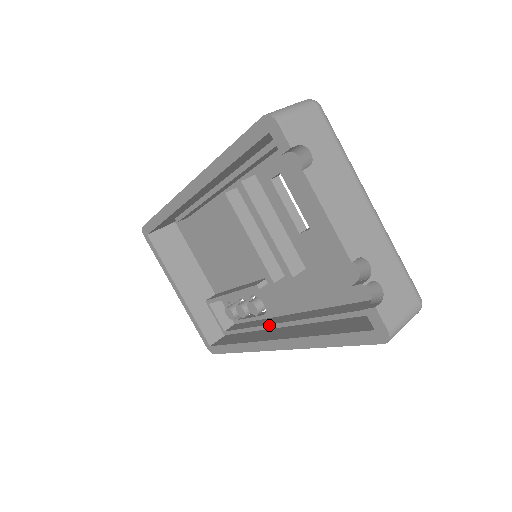
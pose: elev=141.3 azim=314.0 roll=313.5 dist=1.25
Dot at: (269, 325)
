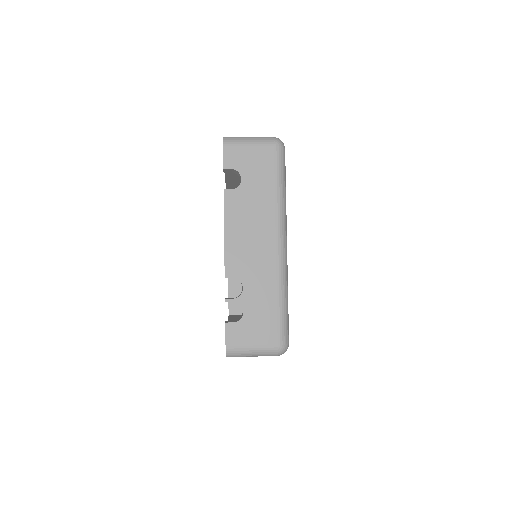
Dot at: occluded
